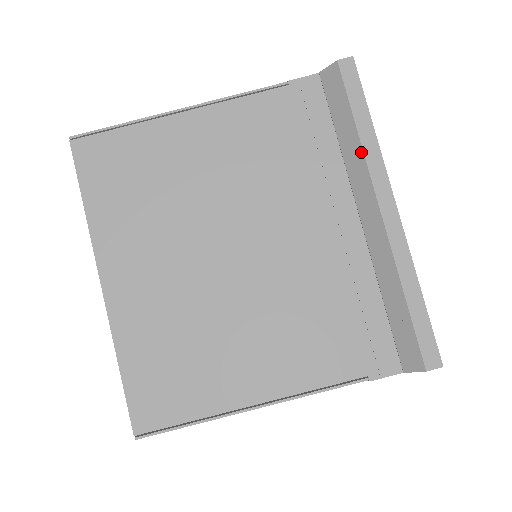
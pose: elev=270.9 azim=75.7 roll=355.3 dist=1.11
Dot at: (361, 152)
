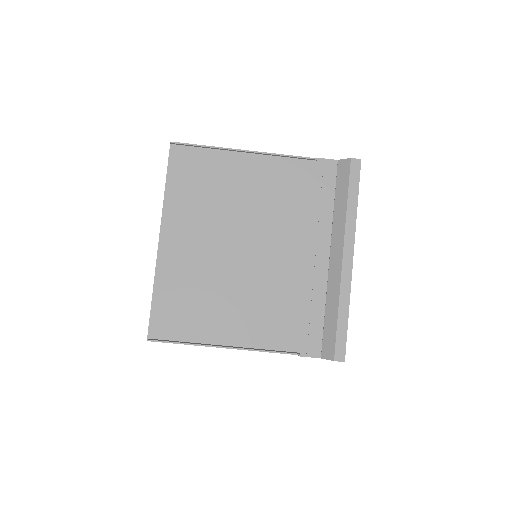
Dot at: (344, 219)
